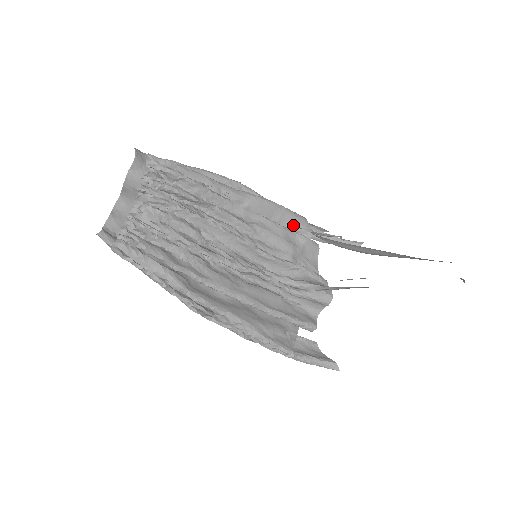
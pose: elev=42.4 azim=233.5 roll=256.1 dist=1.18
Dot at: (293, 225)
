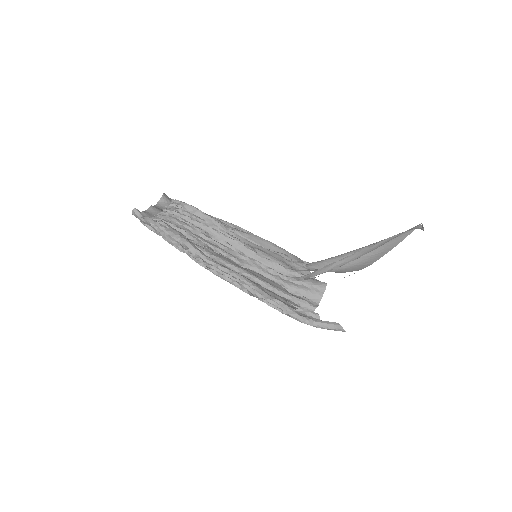
Dot at: (289, 259)
